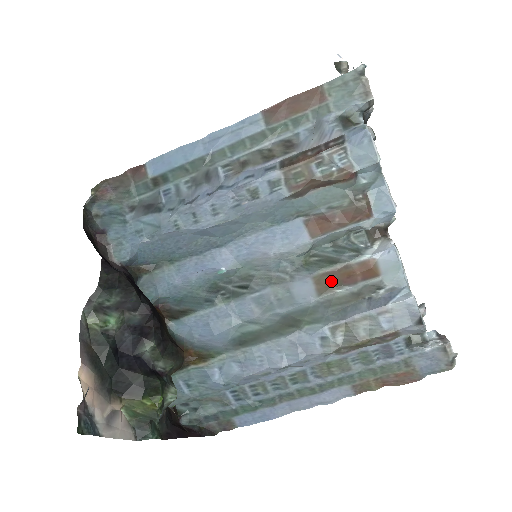
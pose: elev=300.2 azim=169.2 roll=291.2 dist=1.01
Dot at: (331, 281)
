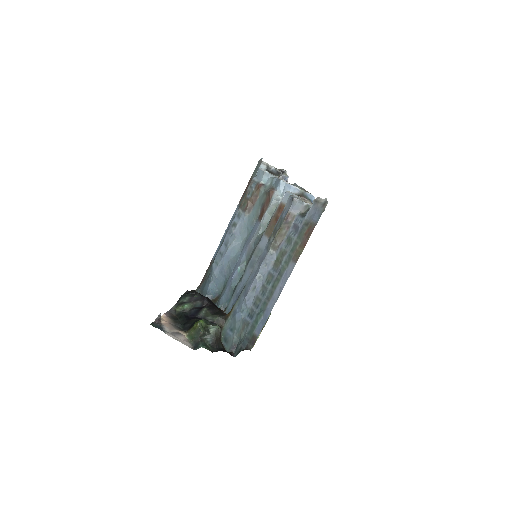
Dot at: (272, 228)
